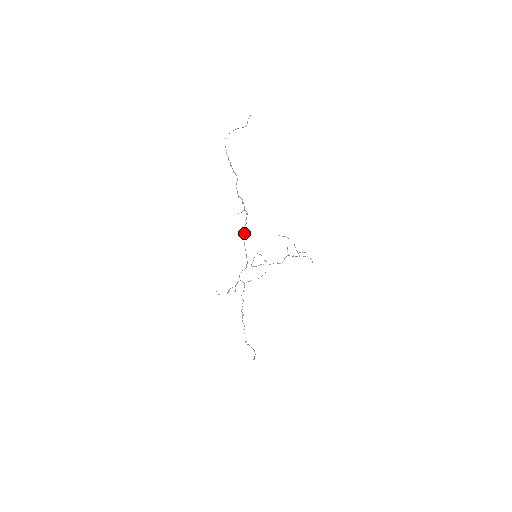
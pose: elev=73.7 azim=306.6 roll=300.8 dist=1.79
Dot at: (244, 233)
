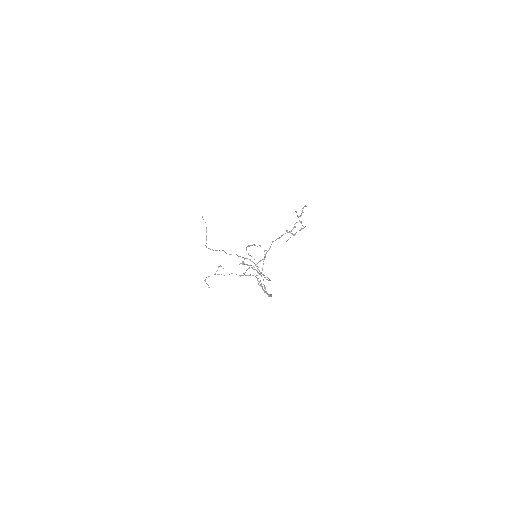
Dot at: (263, 275)
